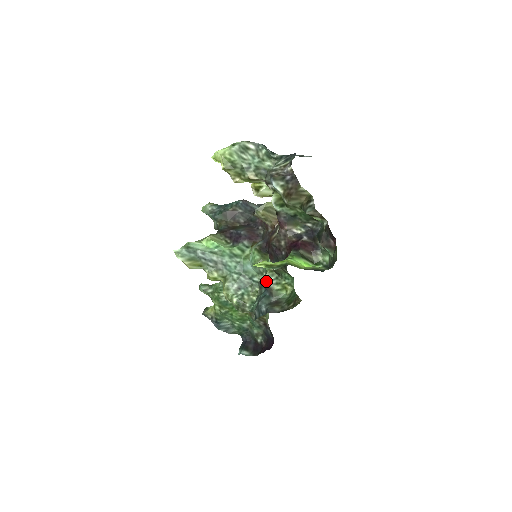
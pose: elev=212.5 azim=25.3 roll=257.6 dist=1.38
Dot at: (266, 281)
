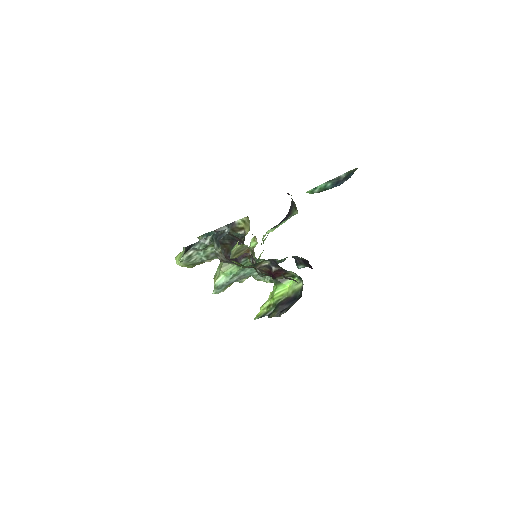
Dot at: occluded
